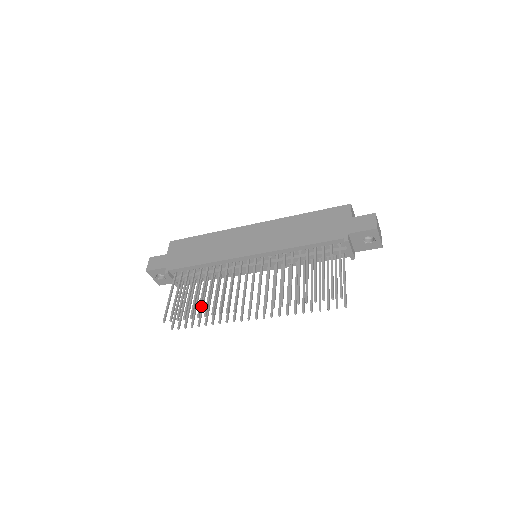
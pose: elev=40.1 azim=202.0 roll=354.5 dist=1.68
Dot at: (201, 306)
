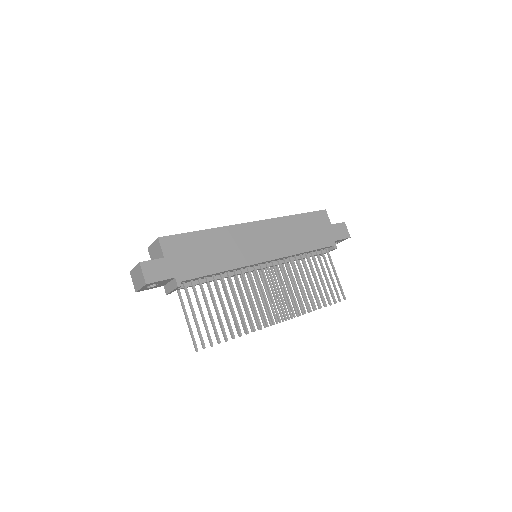
Dot at: (237, 322)
